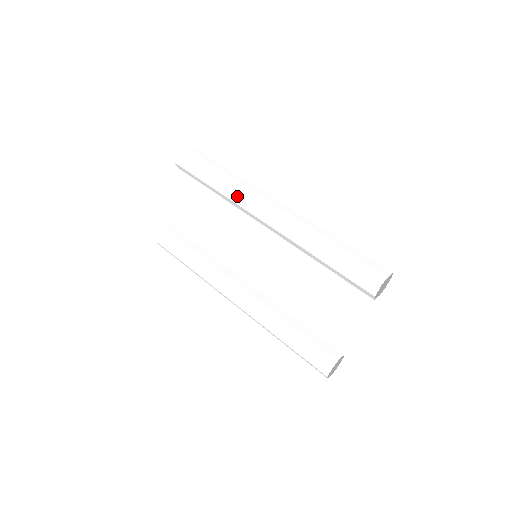
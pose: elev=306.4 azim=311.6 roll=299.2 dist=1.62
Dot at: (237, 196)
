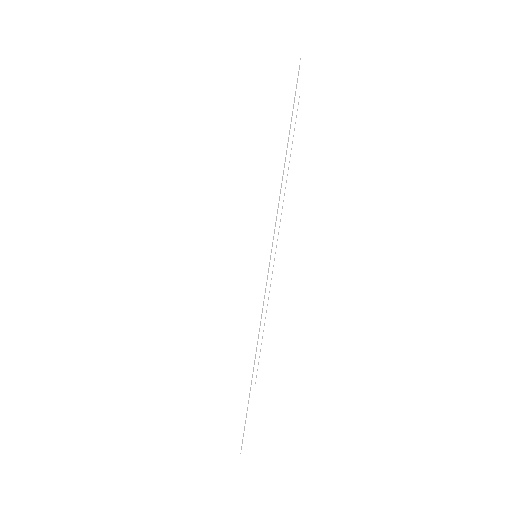
Dot at: (236, 206)
